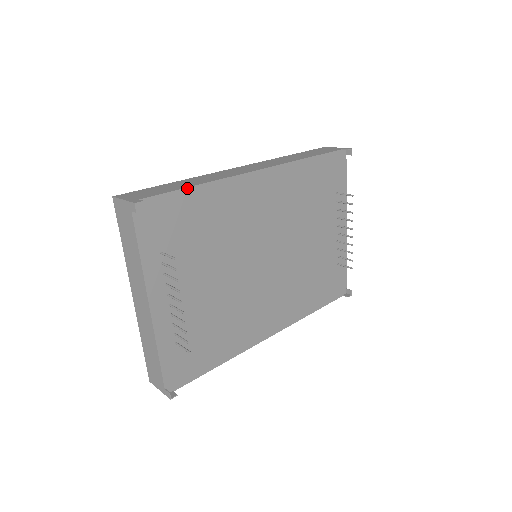
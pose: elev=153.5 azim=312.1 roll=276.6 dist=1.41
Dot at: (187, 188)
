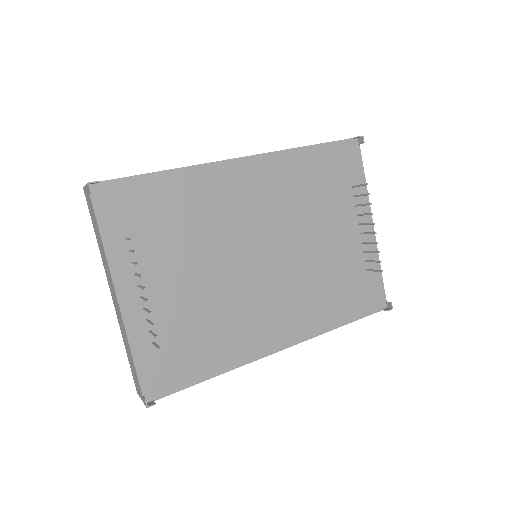
Dot at: (154, 173)
